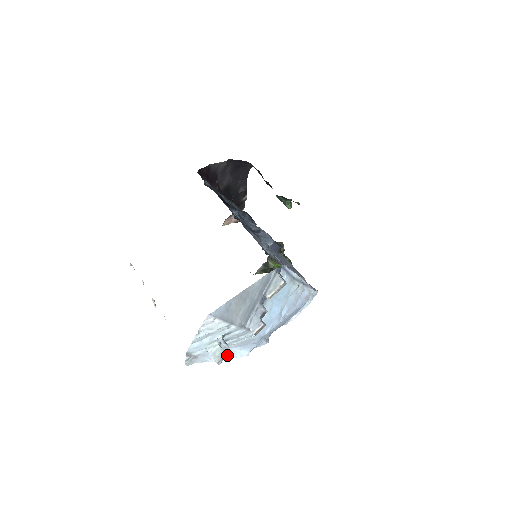
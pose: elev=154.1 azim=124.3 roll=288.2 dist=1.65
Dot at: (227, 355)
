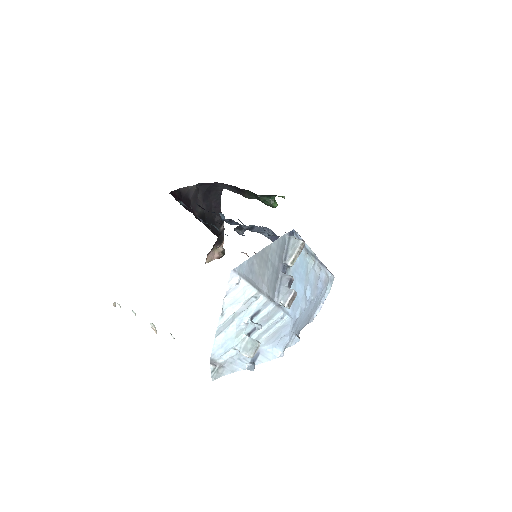
Dot at: (258, 358)
